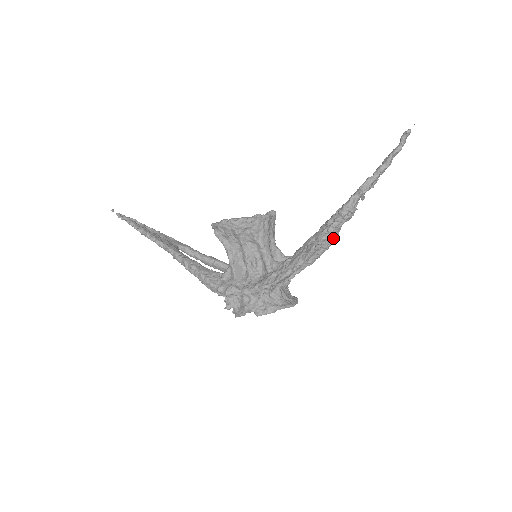
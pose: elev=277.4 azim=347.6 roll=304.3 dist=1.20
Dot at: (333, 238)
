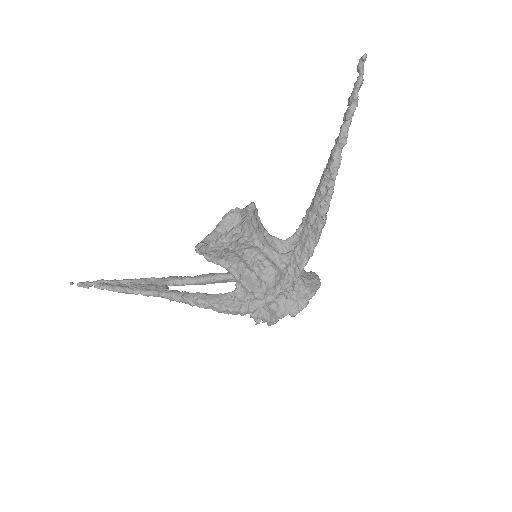
Dot at: occluded
